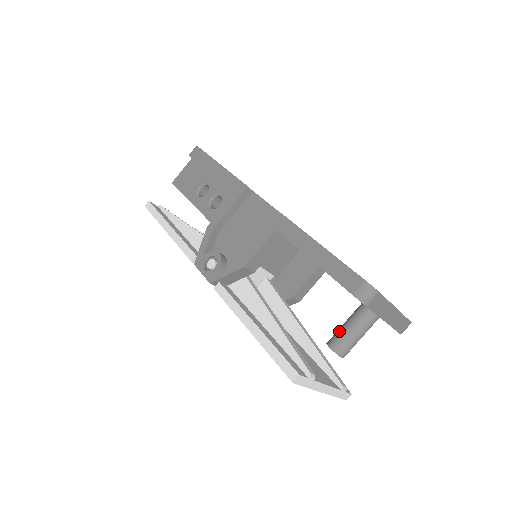
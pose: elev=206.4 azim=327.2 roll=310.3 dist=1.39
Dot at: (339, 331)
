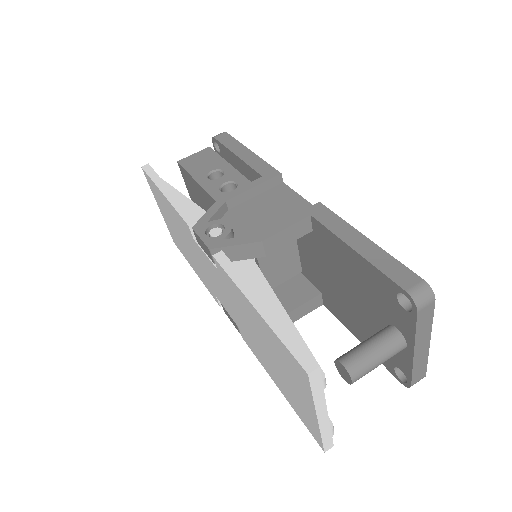
Dot at: (356, 348)
